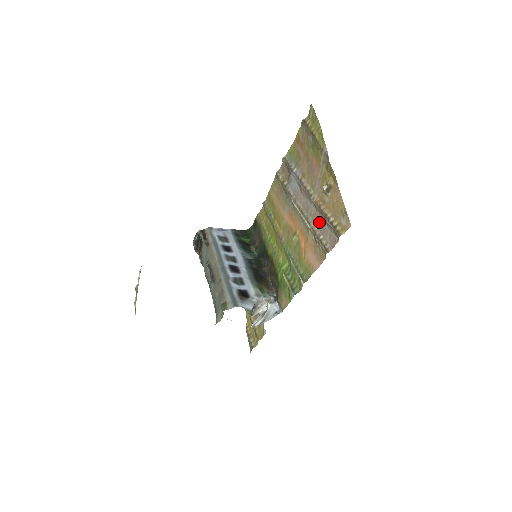
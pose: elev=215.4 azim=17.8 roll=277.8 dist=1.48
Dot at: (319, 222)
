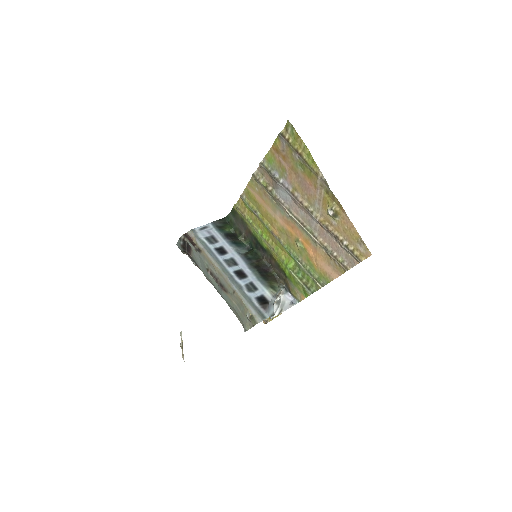
Dot at: (328, 239)
